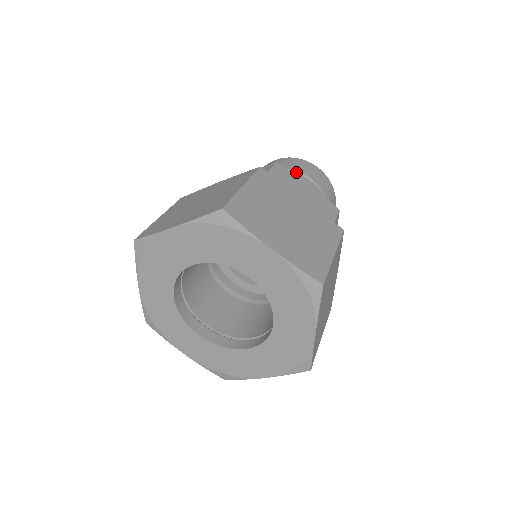
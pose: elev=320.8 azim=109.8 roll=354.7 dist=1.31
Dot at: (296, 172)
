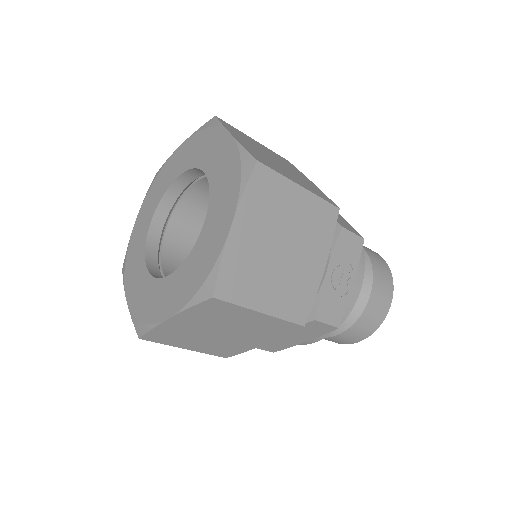
Dot at: occluded
